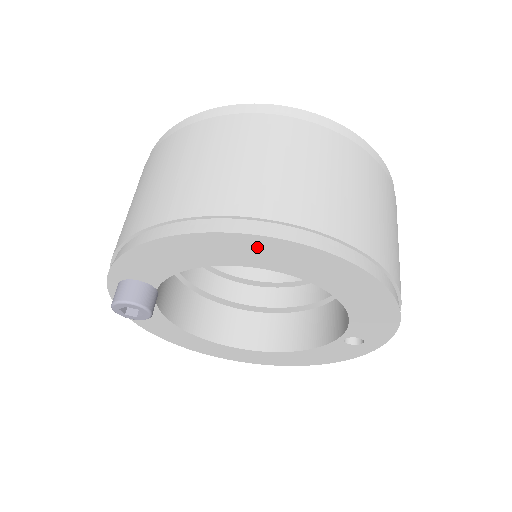
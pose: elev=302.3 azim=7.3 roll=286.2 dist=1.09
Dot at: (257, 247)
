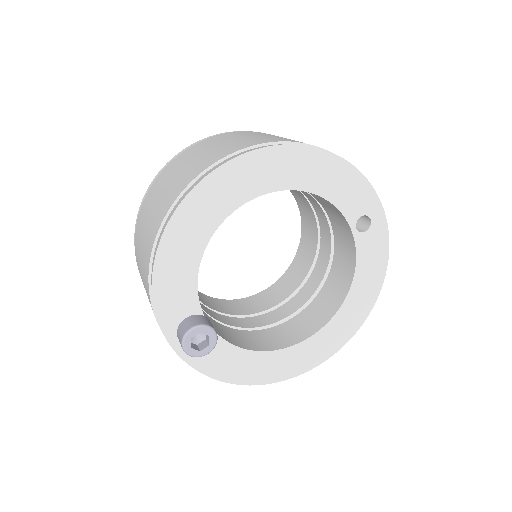
Dot at: (209, 195)
